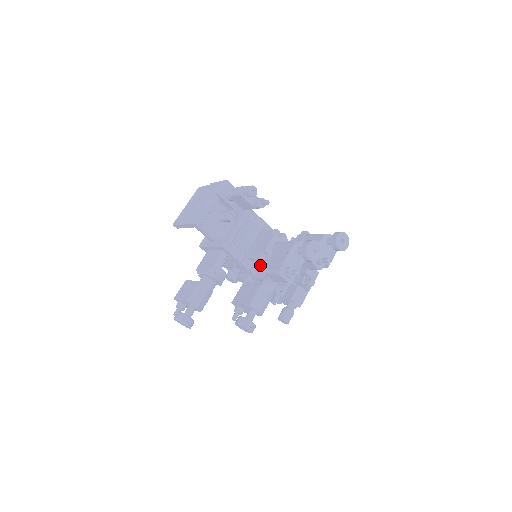
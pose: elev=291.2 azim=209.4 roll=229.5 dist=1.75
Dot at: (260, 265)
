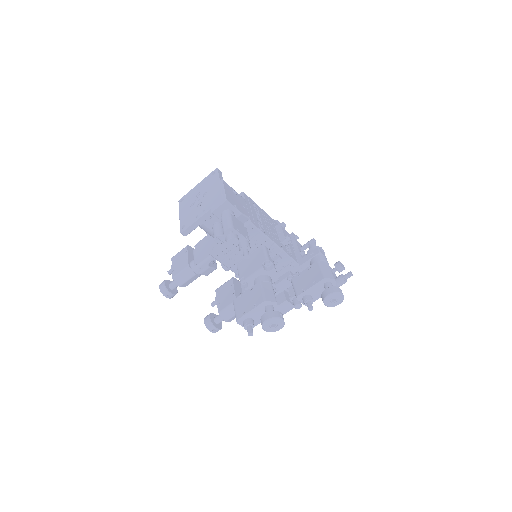
Dot at: occluded
